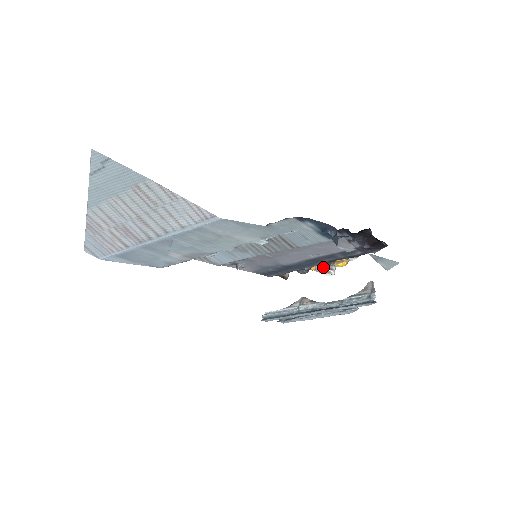
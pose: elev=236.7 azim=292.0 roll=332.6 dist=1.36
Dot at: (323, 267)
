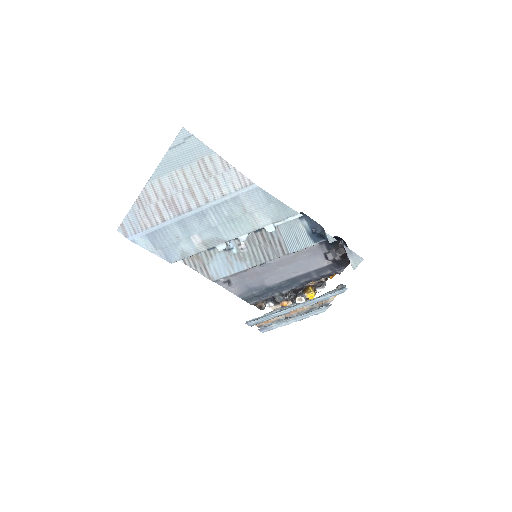
Dot at: (296, 297)
